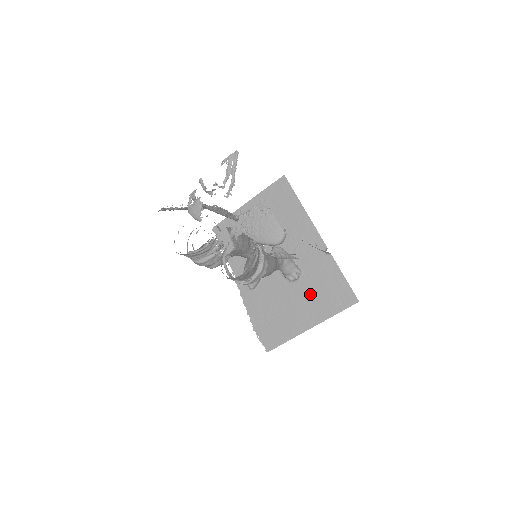
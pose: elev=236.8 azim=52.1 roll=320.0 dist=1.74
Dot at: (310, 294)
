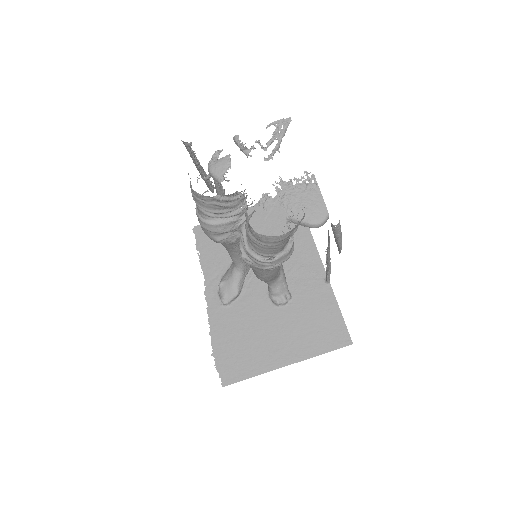
Dot at: (296, 324)
